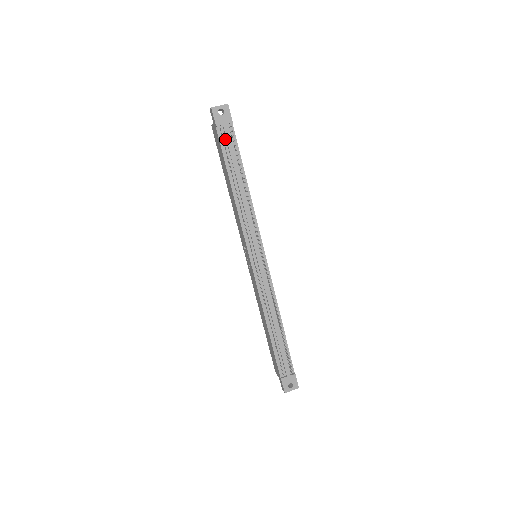
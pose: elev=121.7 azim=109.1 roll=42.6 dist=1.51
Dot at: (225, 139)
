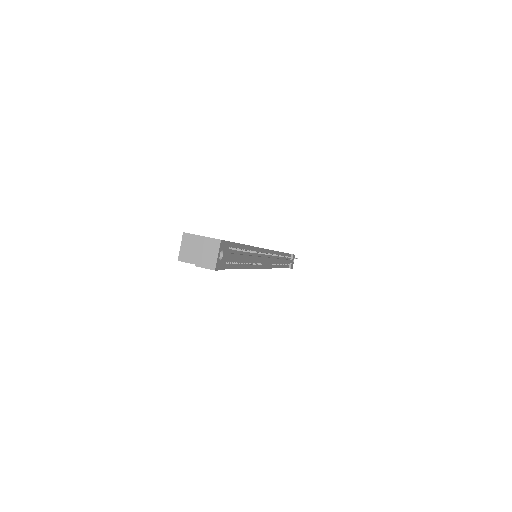
Dot at: (229, 260)
